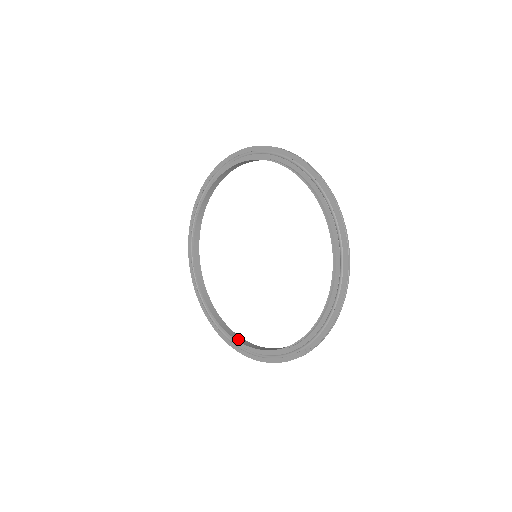
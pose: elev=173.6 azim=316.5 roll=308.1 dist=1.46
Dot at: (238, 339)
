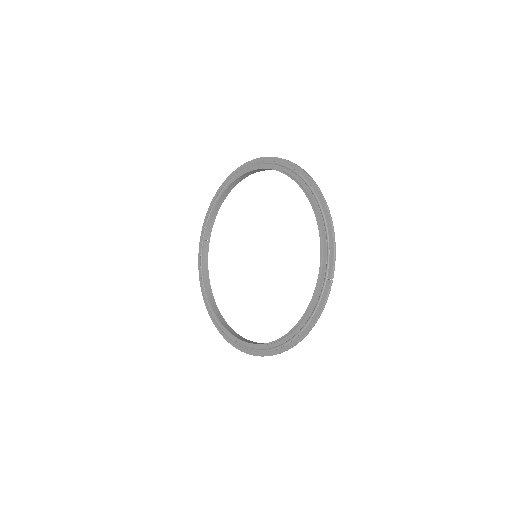
Dot at: (278, 339)
